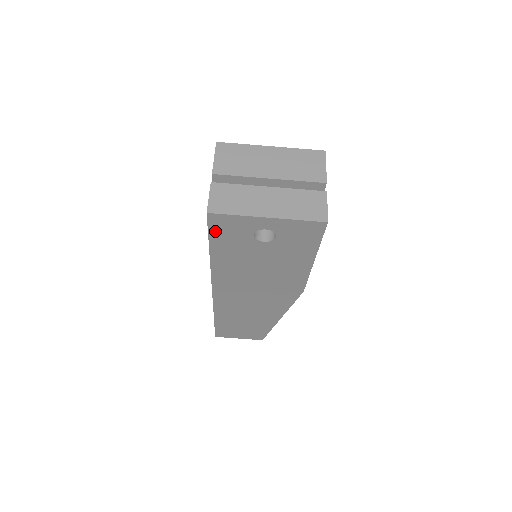
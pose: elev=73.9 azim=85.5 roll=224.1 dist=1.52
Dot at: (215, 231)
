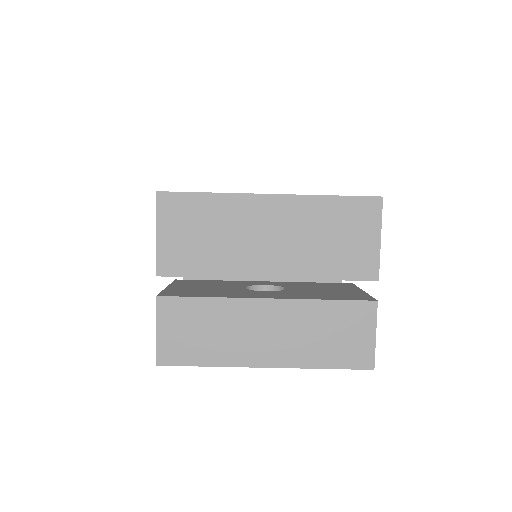
Dot at: occluded
